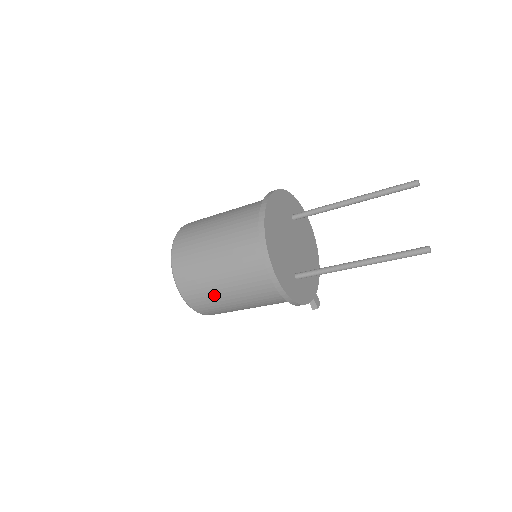
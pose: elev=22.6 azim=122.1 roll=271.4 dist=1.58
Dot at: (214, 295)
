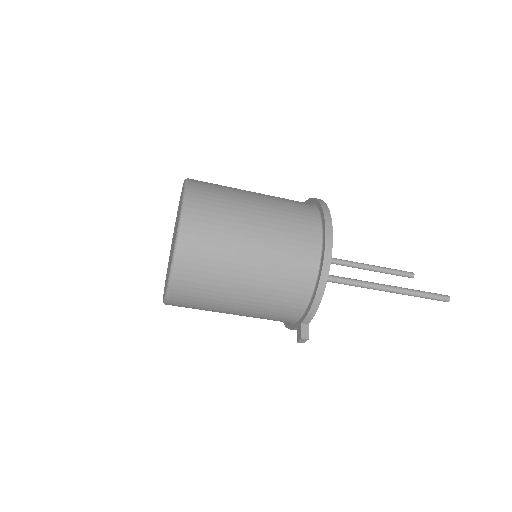
Dot at: (233, 229)
